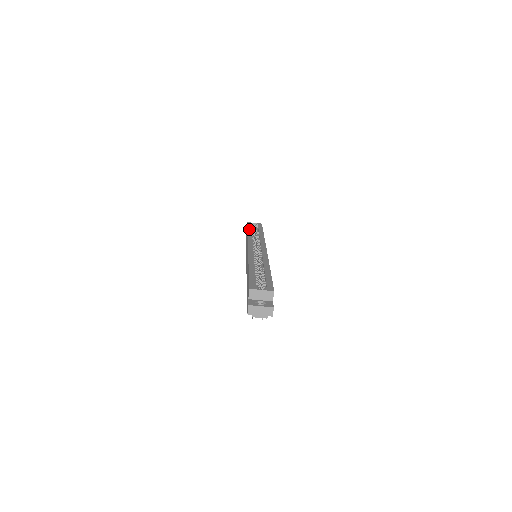
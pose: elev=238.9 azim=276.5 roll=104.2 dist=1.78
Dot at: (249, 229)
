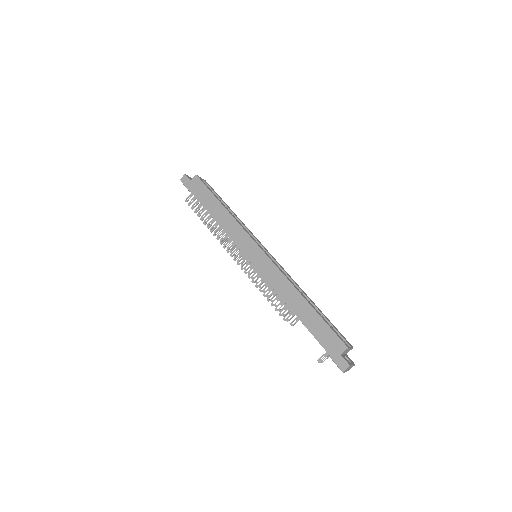
Dot at: occluded
